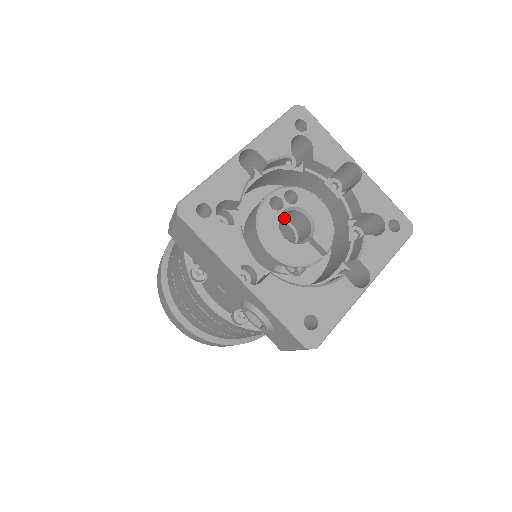
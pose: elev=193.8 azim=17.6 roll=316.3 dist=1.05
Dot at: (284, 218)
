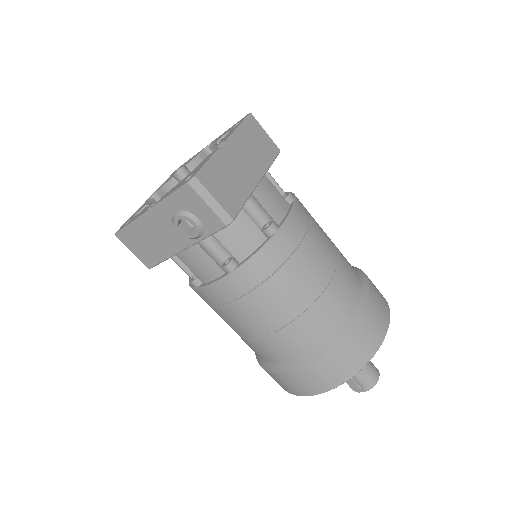
Dot at: occluded
